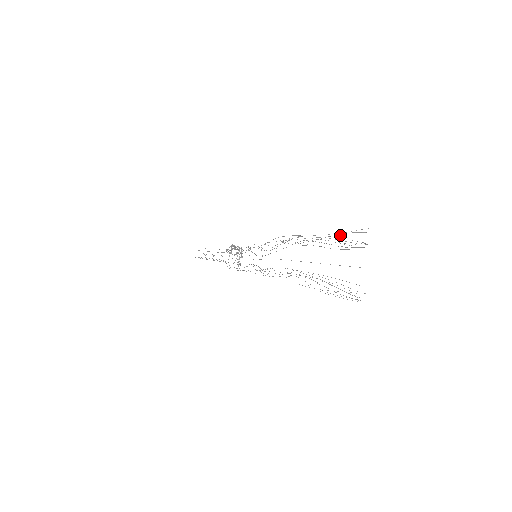
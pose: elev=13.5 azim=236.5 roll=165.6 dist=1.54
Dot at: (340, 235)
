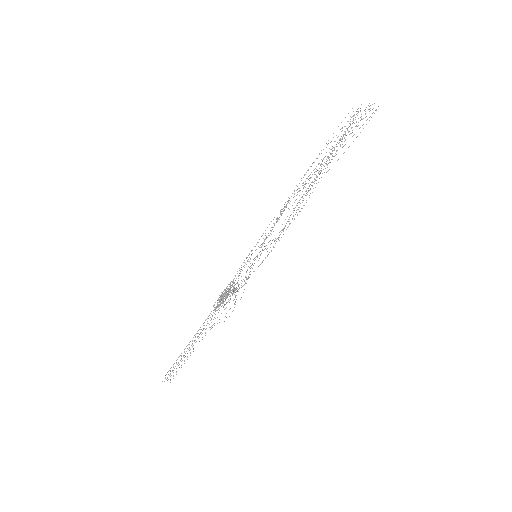
Dot at: occluded
